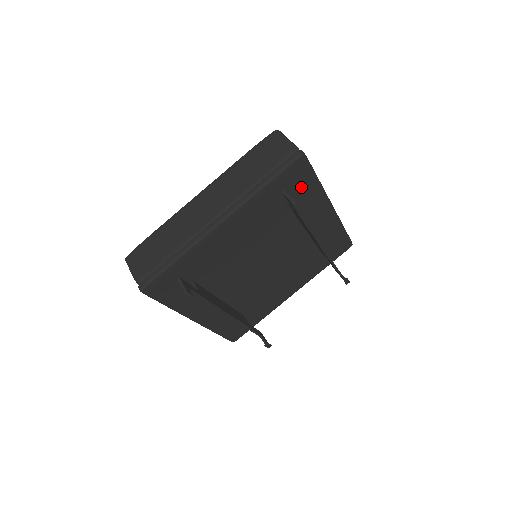
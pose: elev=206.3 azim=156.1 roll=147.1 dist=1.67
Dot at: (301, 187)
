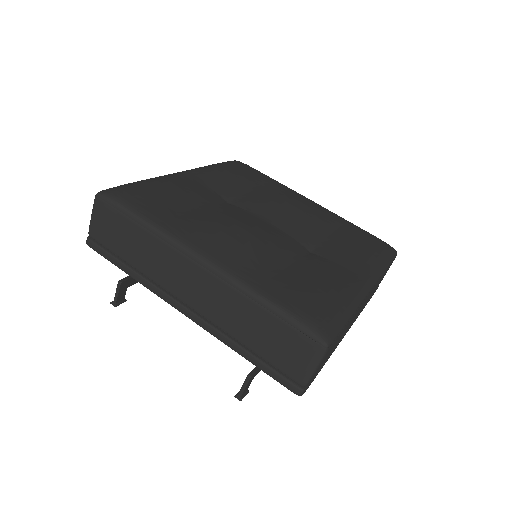
Dot at: occluded
